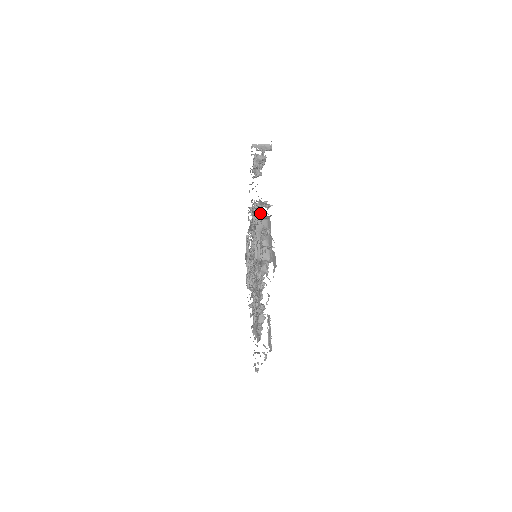
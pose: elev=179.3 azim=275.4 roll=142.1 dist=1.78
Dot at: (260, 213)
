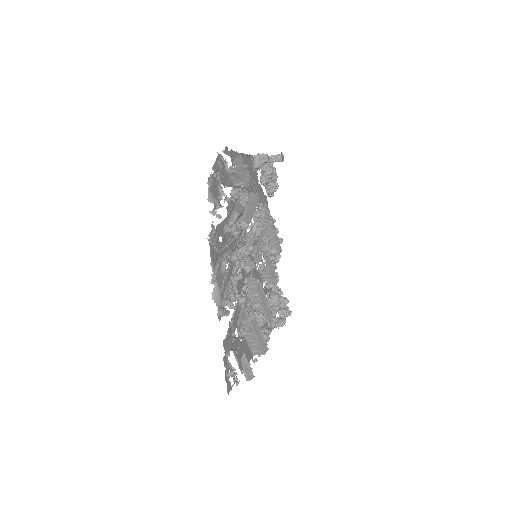
Dot at: (217, 152)
